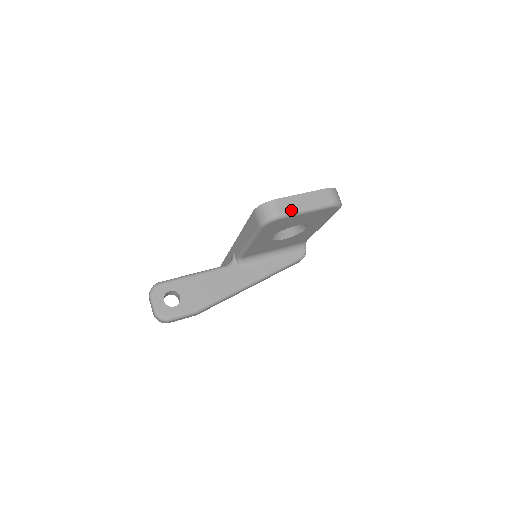
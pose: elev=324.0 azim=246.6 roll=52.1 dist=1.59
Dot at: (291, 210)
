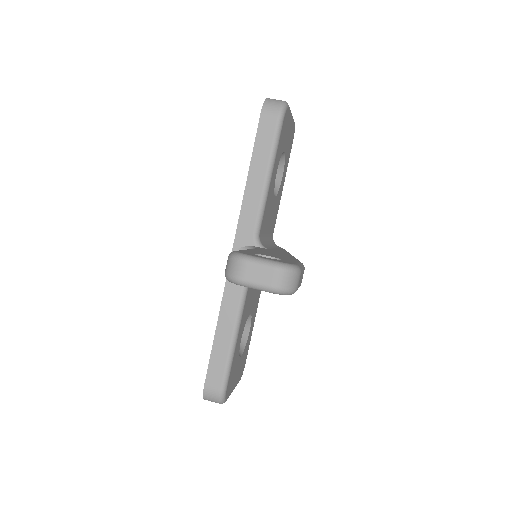
Dot at: occluded
